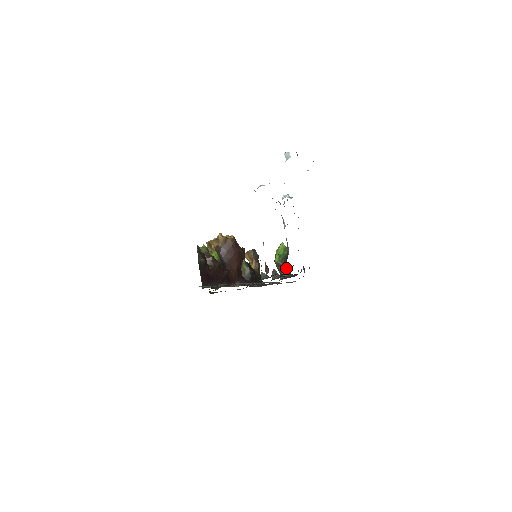
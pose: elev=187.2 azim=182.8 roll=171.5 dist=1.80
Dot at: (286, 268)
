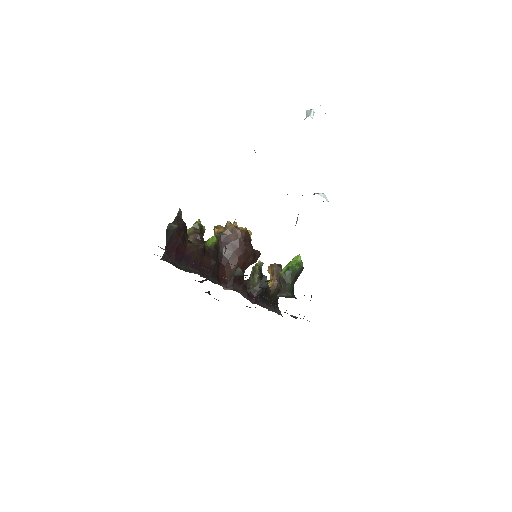
Dot at: (290, 286)
